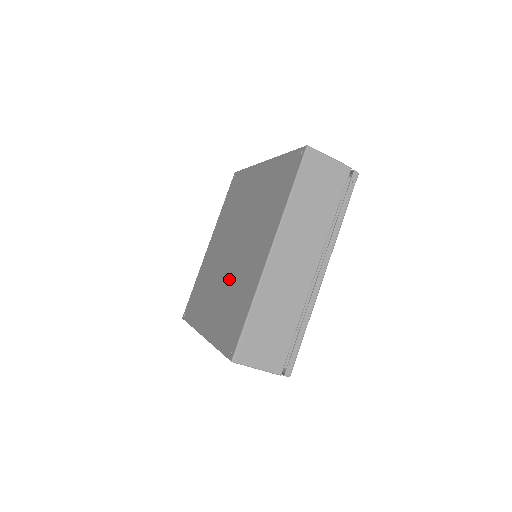
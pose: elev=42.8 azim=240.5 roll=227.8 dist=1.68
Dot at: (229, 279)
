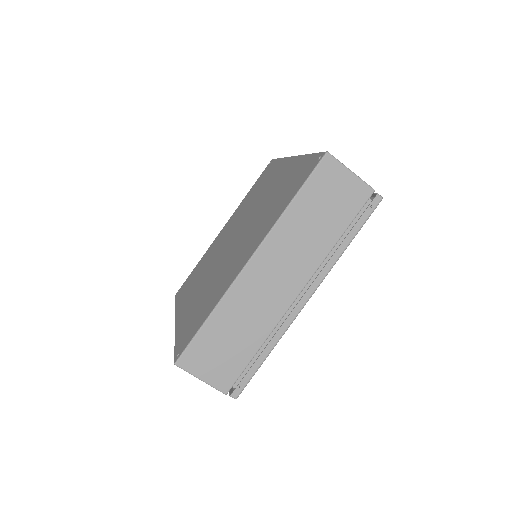
Dot at: (215, 273)
